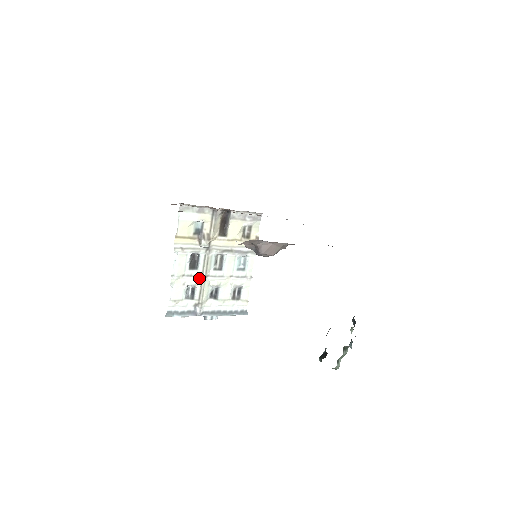
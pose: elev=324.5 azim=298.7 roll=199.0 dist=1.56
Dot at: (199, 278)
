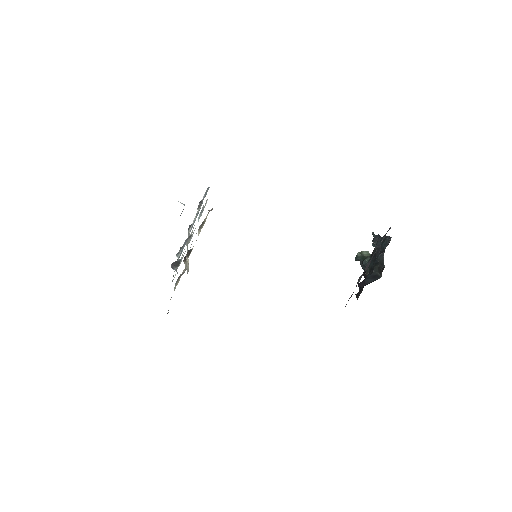
Dot at: (184, 253)
